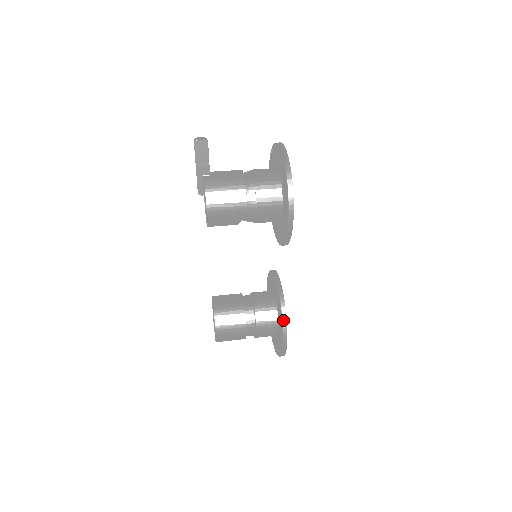
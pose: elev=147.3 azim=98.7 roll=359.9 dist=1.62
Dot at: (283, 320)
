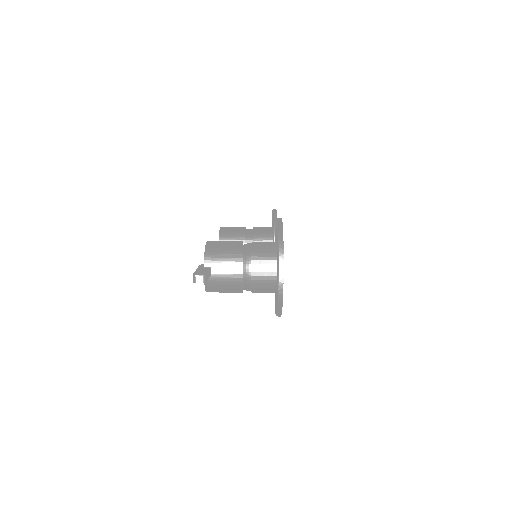
Dot at: occluded
